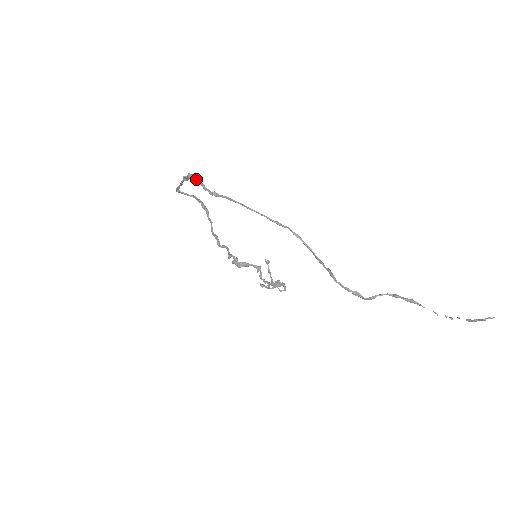
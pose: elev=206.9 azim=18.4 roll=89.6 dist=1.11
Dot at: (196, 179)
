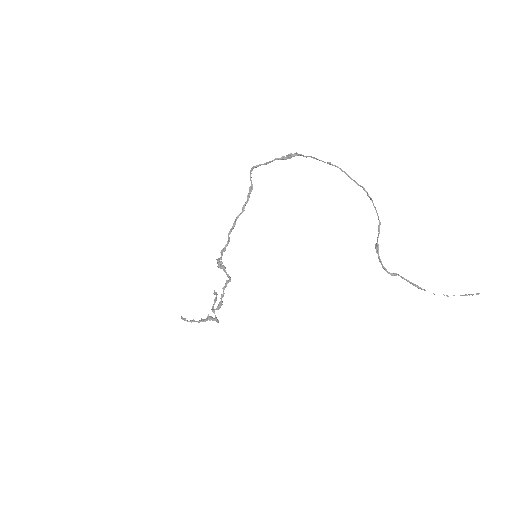
Dot at: (306, 156)
